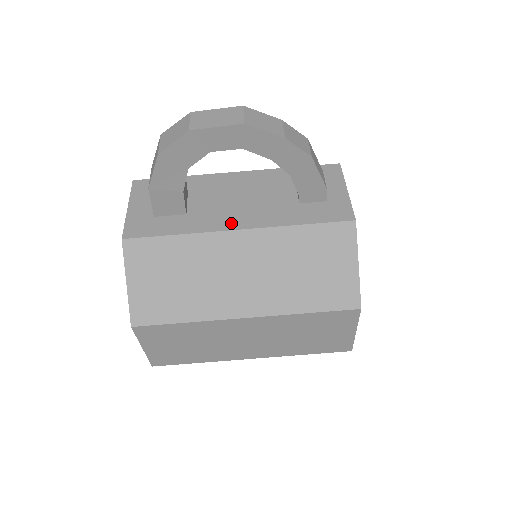
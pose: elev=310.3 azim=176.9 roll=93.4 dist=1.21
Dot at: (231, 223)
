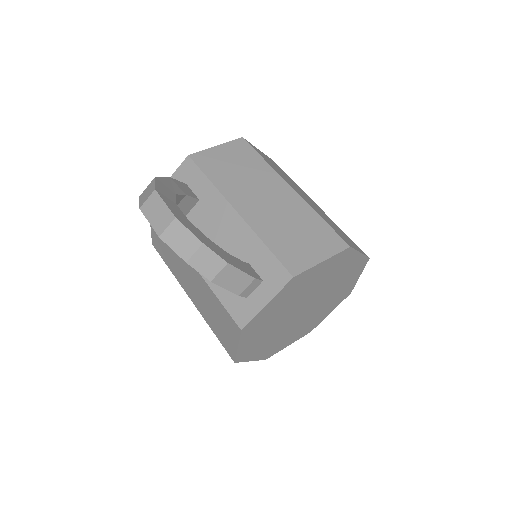
Dot at: occluded
